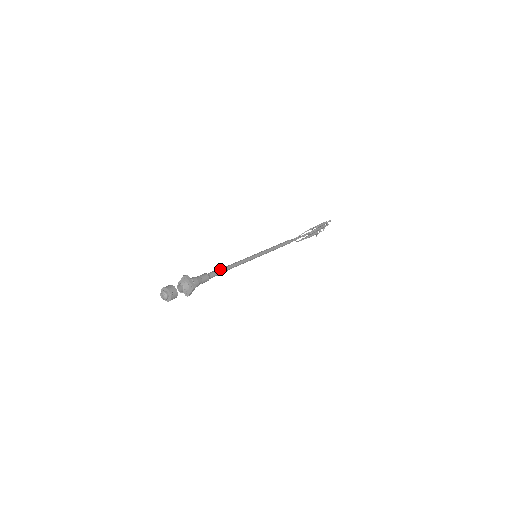
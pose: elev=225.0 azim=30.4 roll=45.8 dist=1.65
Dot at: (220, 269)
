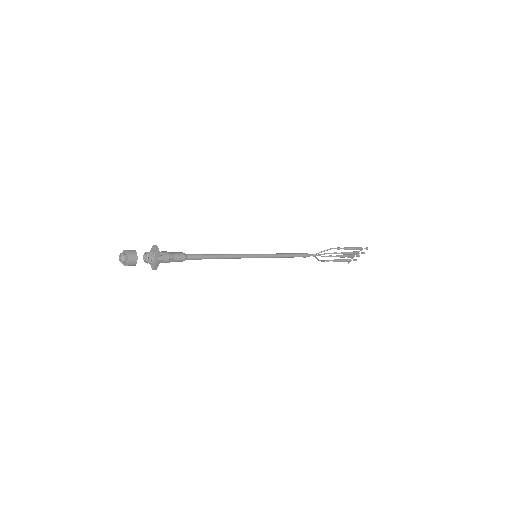
Dot at: (203, 254)
